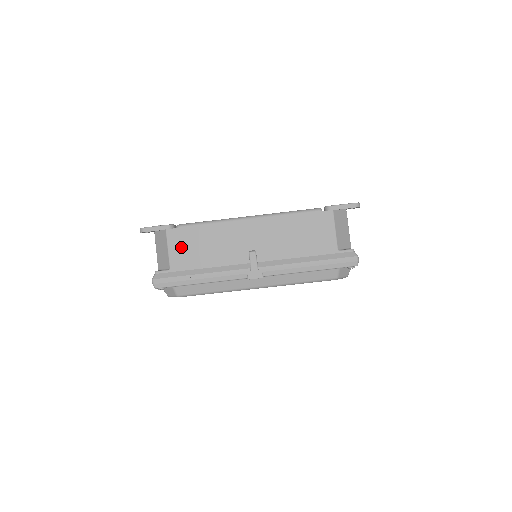
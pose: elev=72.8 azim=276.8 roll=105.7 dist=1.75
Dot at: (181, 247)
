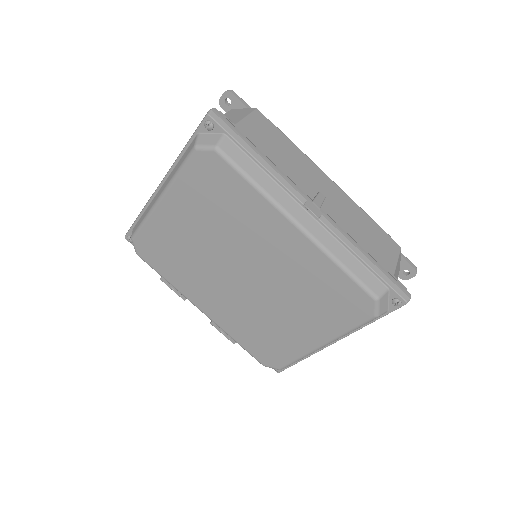
Dot at: (260, 128)
